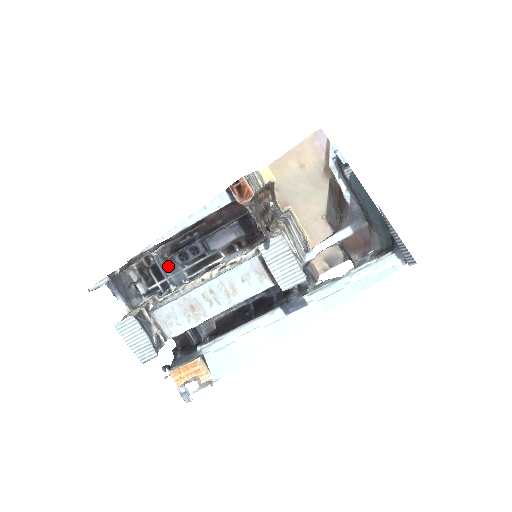
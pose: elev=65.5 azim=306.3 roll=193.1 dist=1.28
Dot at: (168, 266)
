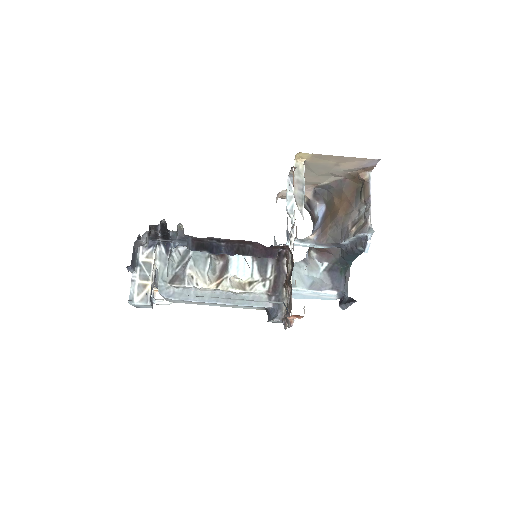
Dot at: (179, 238)
